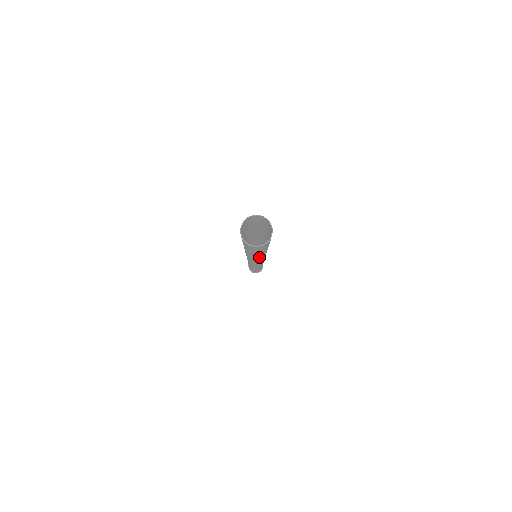
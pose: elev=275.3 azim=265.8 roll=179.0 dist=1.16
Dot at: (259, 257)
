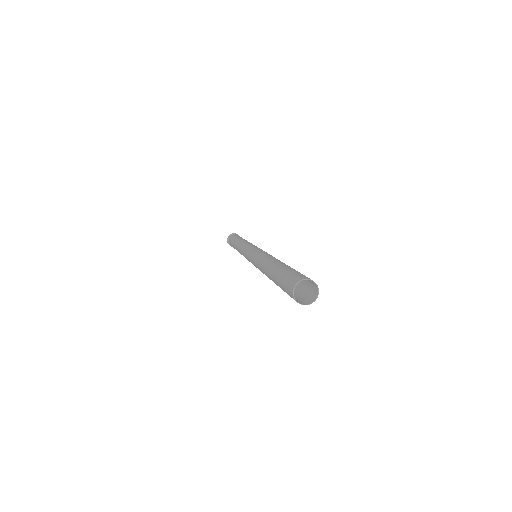
Dot at: occluded
